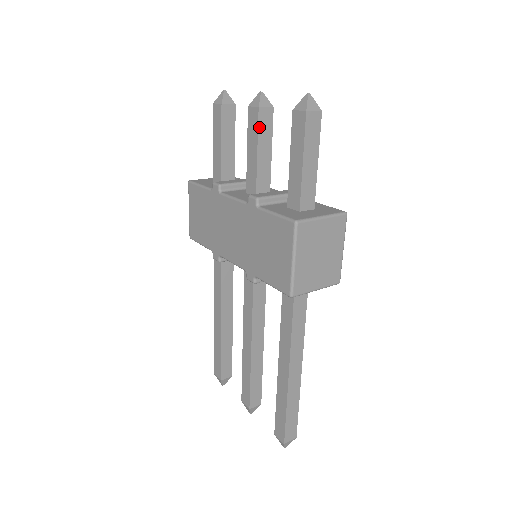
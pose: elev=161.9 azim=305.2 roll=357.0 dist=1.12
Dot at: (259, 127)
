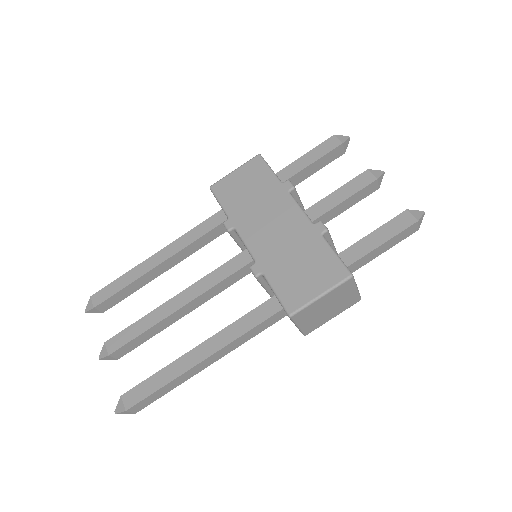
Dot at: (363, 189)
